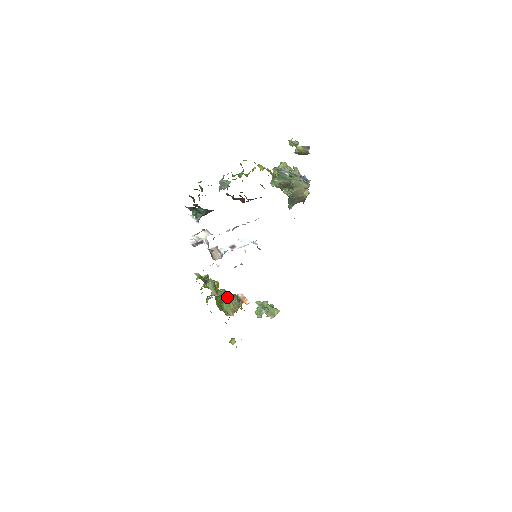
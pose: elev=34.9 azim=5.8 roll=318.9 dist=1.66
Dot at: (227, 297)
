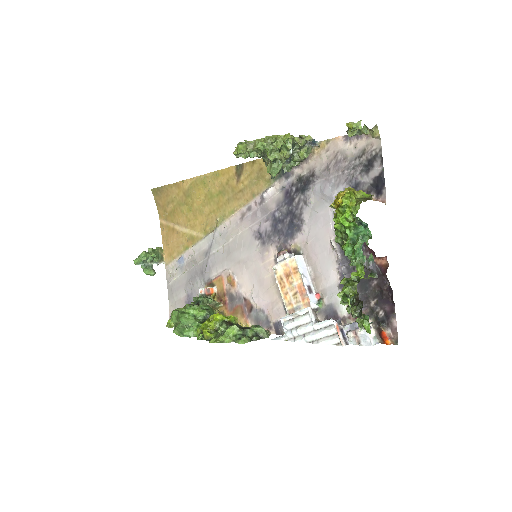
Dot at: (210, 311)
